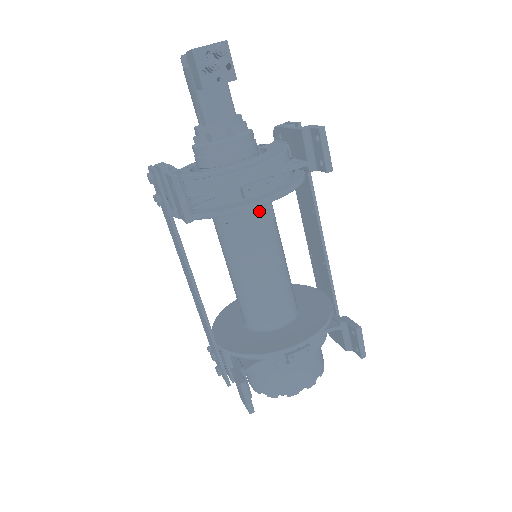
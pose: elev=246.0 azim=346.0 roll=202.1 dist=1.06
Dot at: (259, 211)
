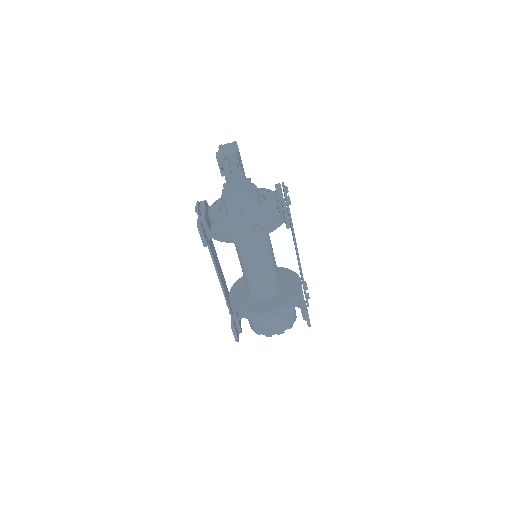
Dot at: occluded
